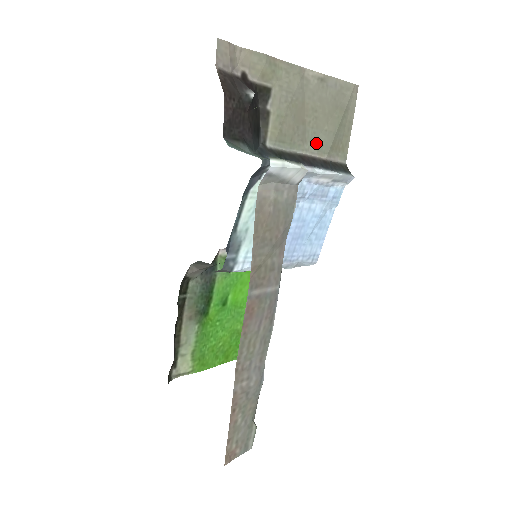
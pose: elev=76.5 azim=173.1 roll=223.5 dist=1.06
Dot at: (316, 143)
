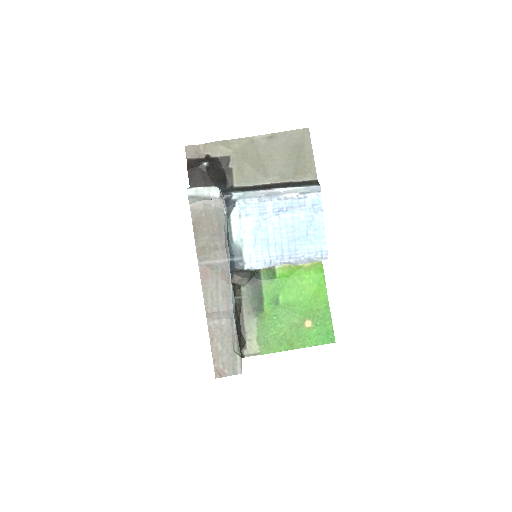
Dot at: (279, 174)
